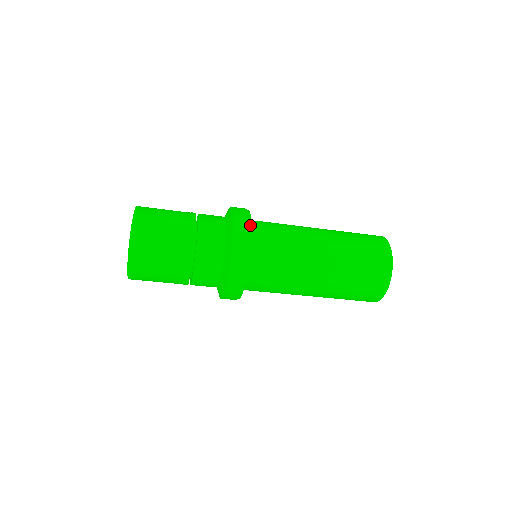
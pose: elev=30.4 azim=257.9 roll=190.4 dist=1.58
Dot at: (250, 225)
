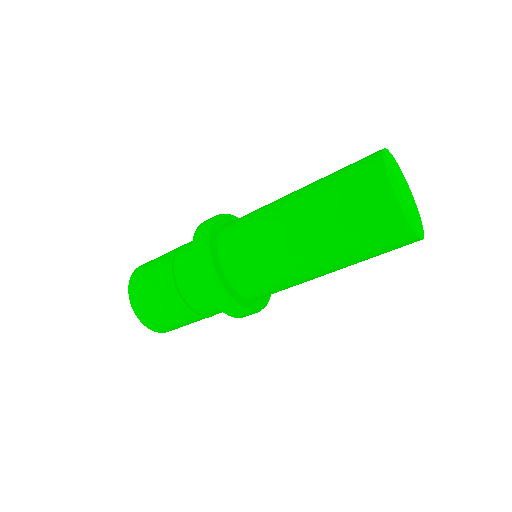
Dot at: (214, 273)
